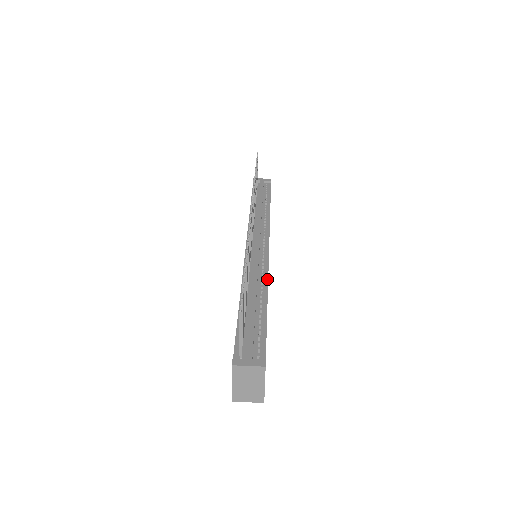
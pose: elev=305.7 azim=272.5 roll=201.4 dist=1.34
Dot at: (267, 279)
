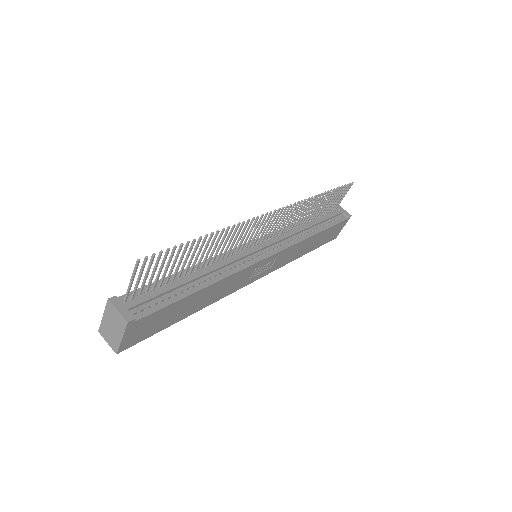
Dot at: (230, 274)
